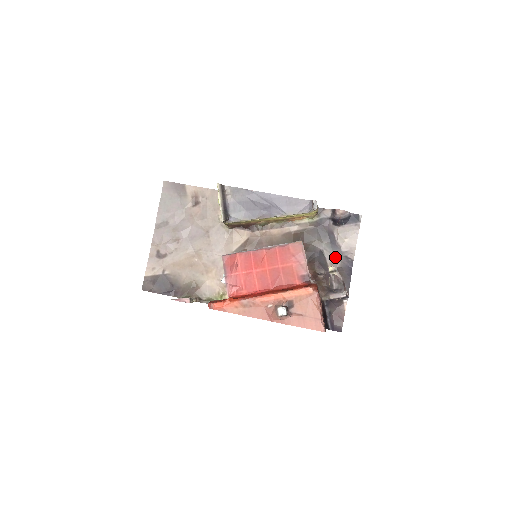
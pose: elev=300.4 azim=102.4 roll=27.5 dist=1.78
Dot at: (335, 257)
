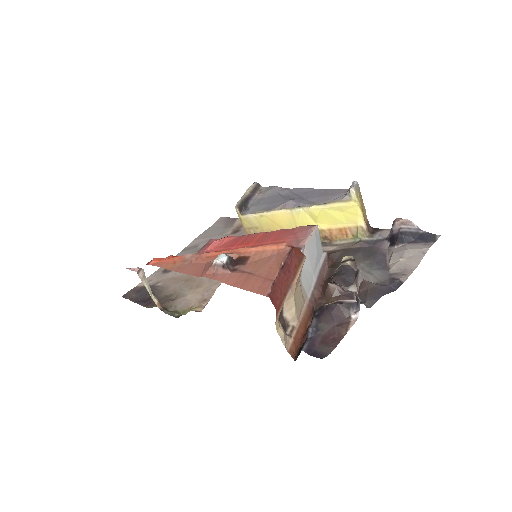
Dot at: (373, 276)
